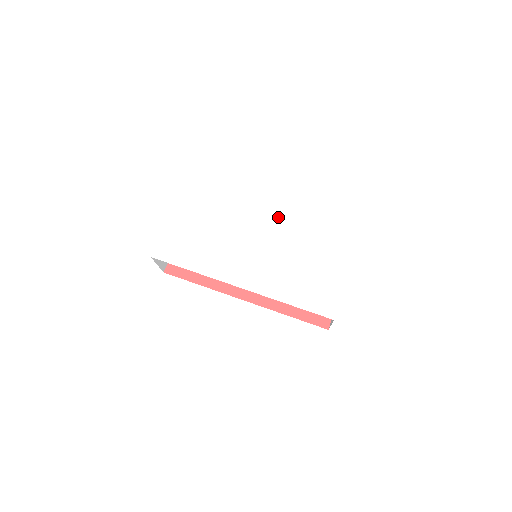
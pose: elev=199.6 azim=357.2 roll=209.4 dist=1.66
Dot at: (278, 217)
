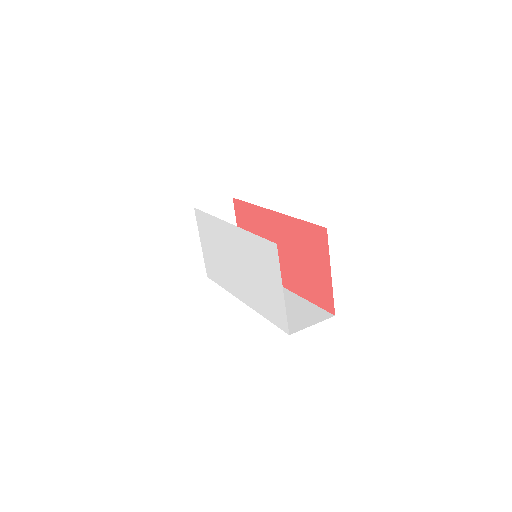
Dot at: (233, 229)
